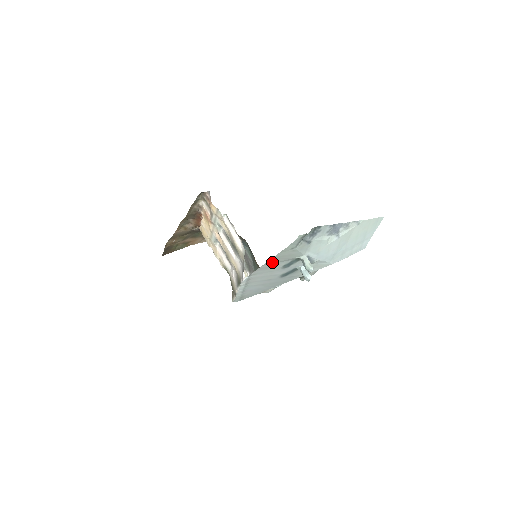
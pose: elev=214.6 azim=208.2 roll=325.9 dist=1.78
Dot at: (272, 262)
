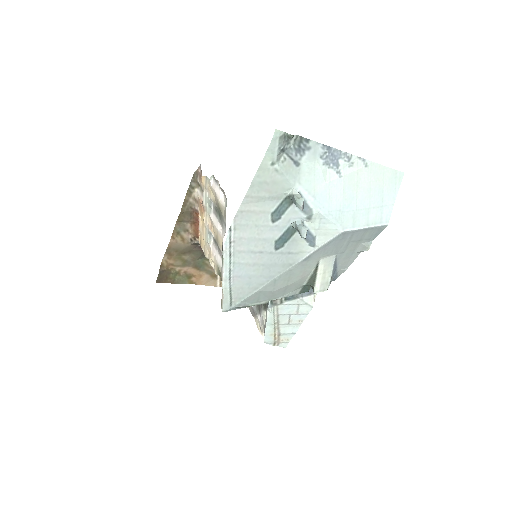
Dot at: (253, 197)
